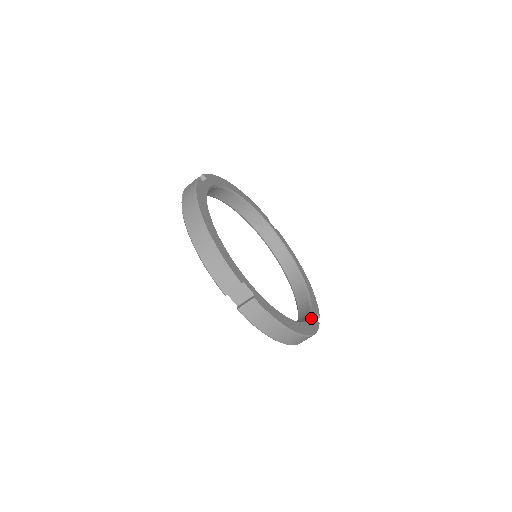
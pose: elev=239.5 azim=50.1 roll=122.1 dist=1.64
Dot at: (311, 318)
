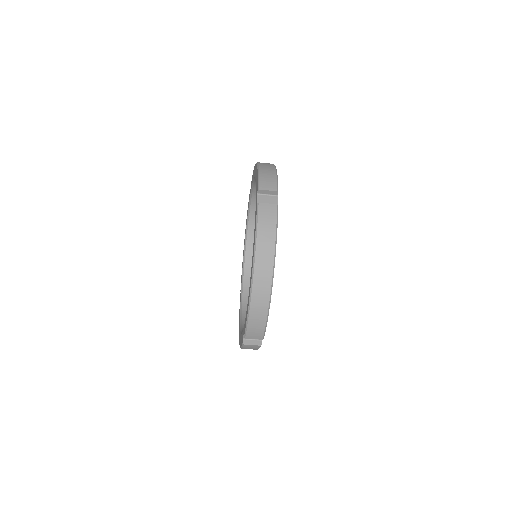
Dot at: occluded
